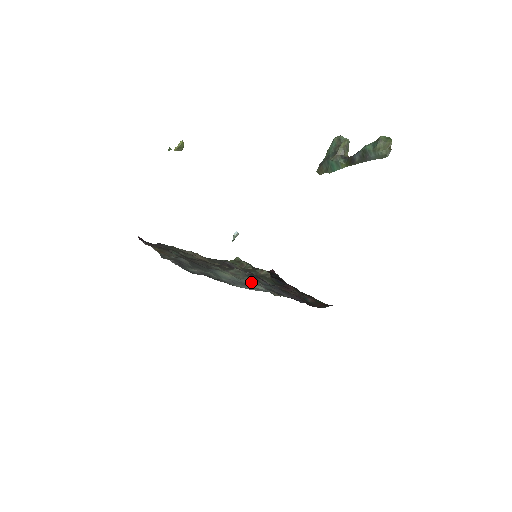
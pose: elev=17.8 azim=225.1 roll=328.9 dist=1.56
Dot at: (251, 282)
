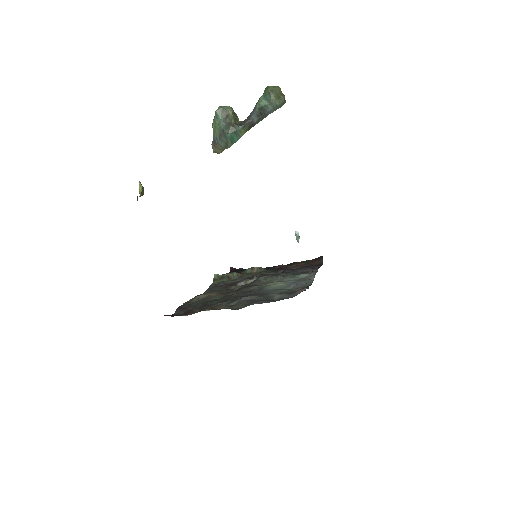
Dot at: occluded
